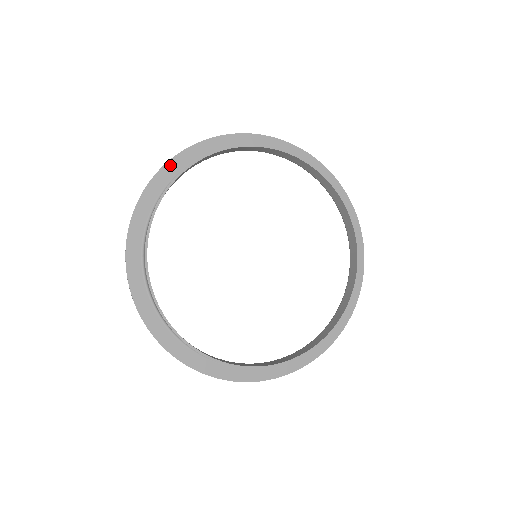
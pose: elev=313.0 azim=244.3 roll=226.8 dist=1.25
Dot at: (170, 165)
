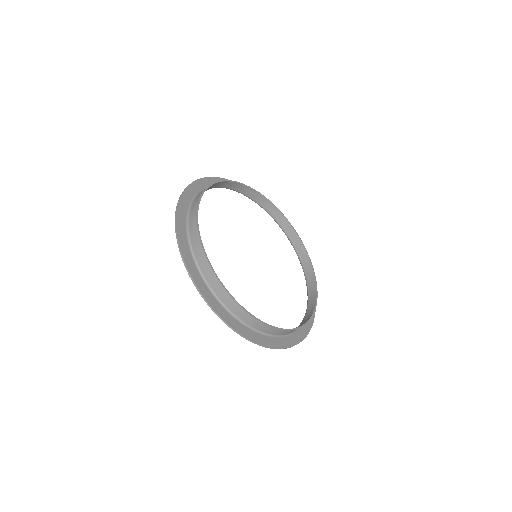
Dot at: (179, 221)
